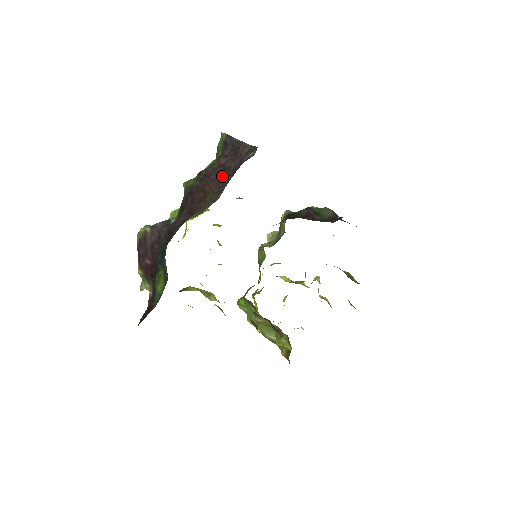
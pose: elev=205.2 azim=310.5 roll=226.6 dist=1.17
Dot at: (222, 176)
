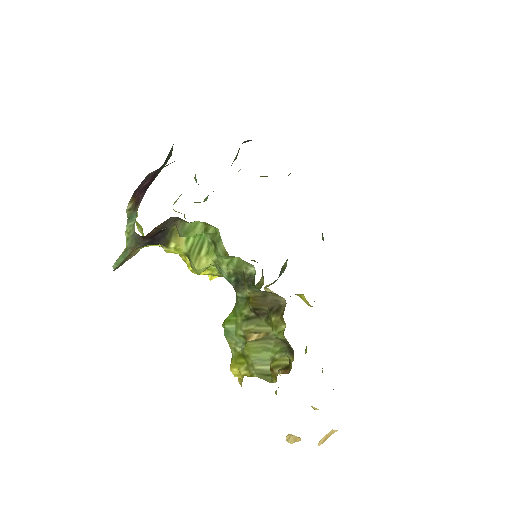
Dot at: occluded
